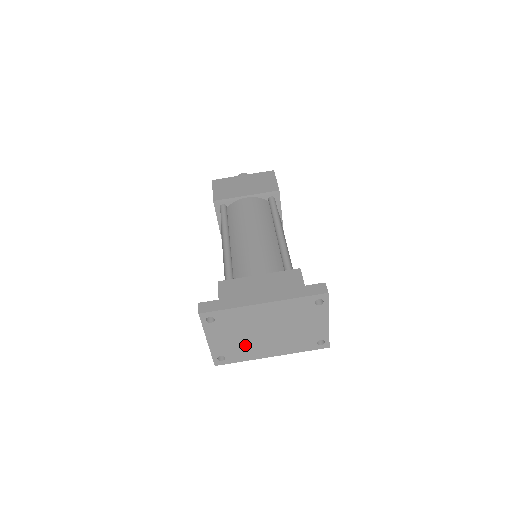
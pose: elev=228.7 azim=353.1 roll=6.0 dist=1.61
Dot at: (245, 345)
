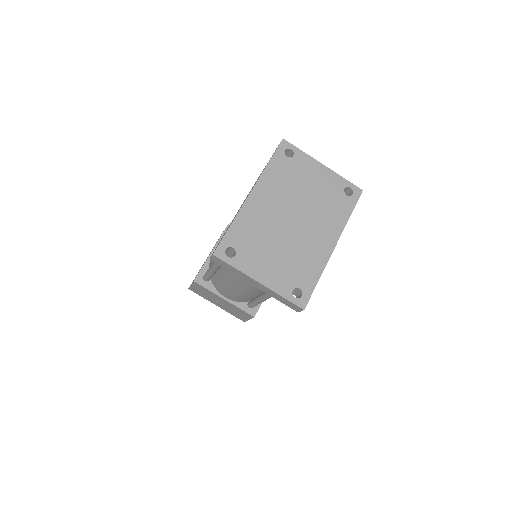
Dot at: (296, 255)
